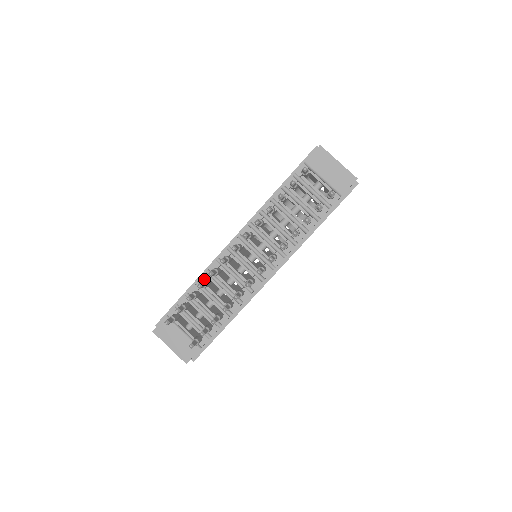
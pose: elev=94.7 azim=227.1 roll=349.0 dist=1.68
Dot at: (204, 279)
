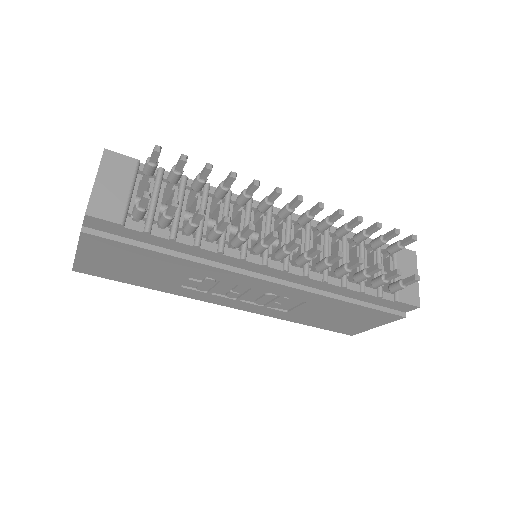
Dot at: occluded
